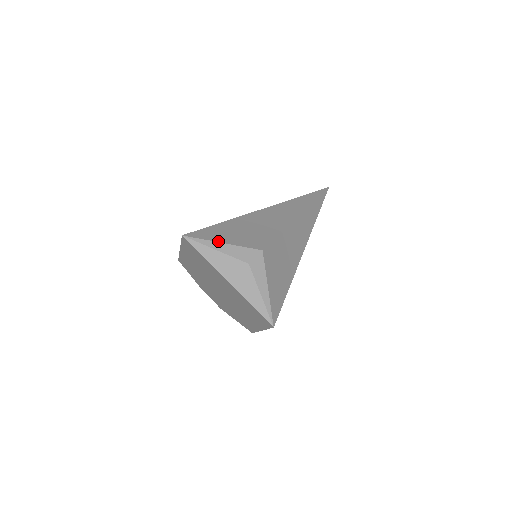
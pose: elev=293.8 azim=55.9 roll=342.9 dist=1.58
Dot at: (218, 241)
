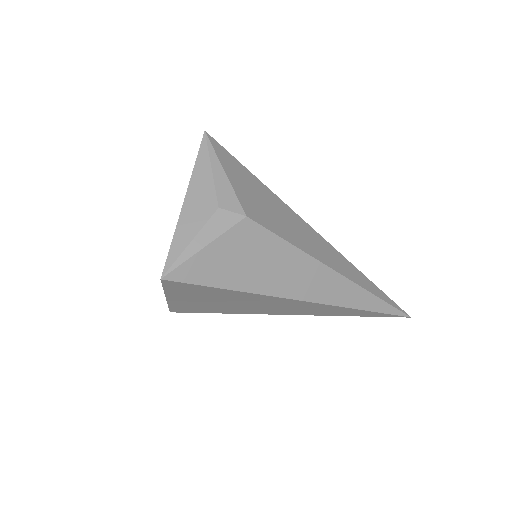
Dot at: (224, 167)
